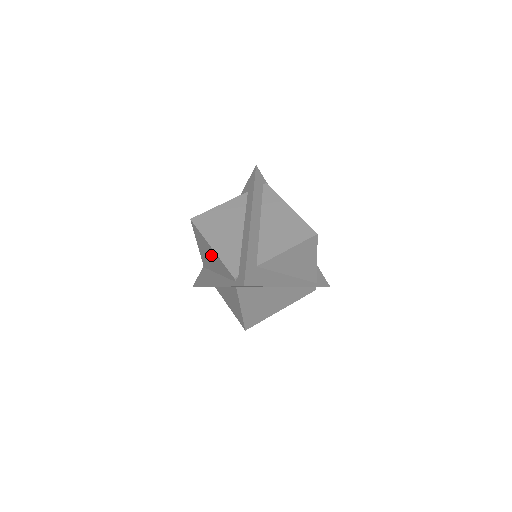
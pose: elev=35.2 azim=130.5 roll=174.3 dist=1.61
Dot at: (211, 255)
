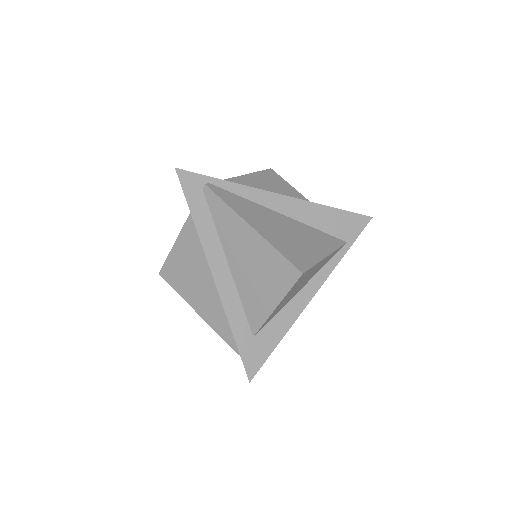
Dot at: occluded
